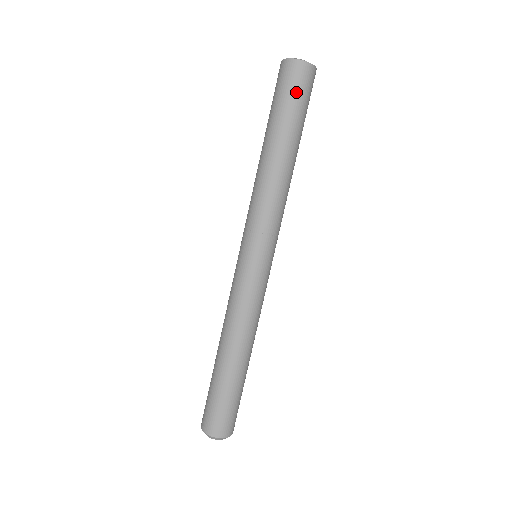
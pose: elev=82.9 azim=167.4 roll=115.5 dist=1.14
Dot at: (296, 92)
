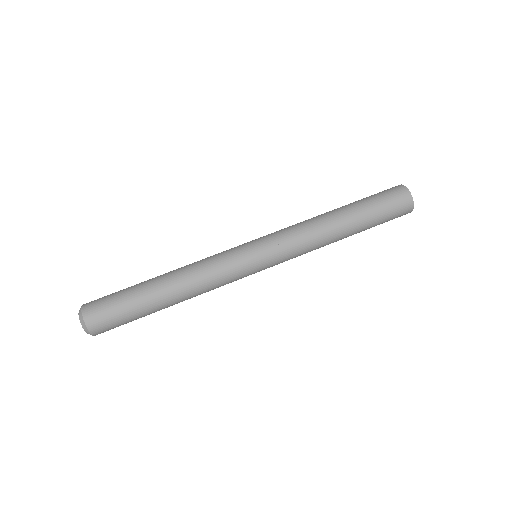
Dot at: (381, 193)
